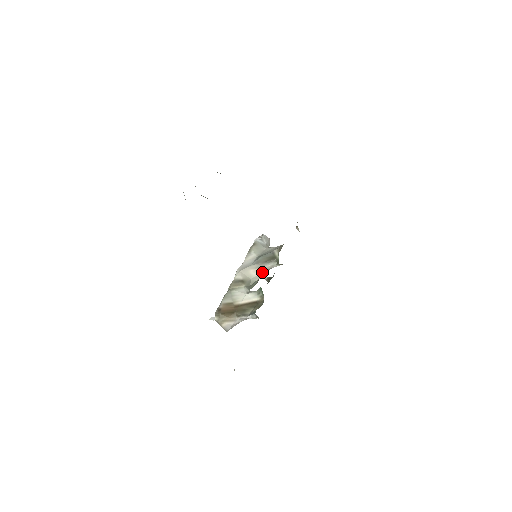
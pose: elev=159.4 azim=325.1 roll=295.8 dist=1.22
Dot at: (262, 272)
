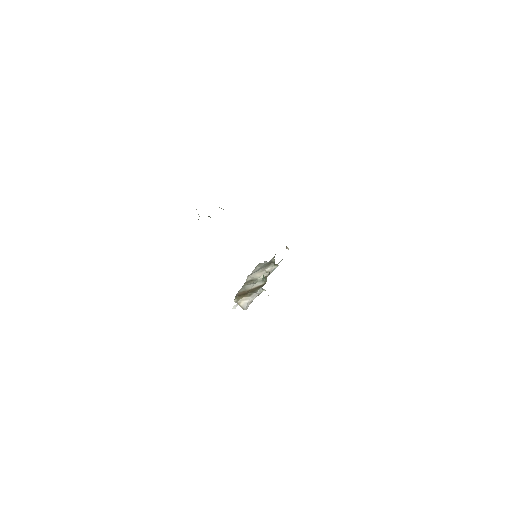
Dot at: (265, 273)
